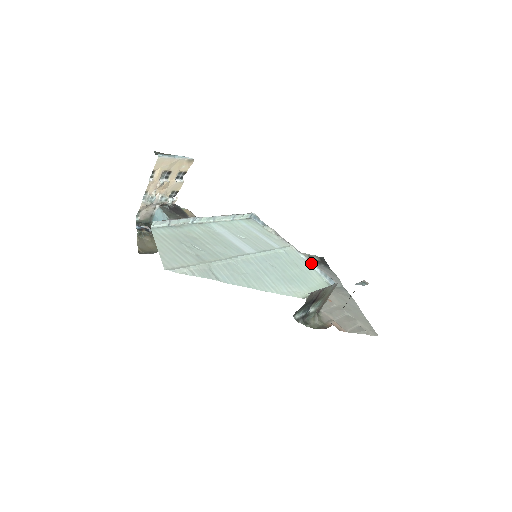
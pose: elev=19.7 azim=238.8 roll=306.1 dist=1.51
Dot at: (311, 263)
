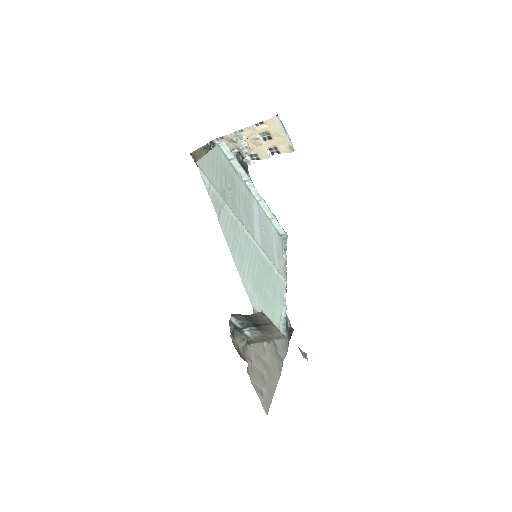
Dot at: (285, 305)
